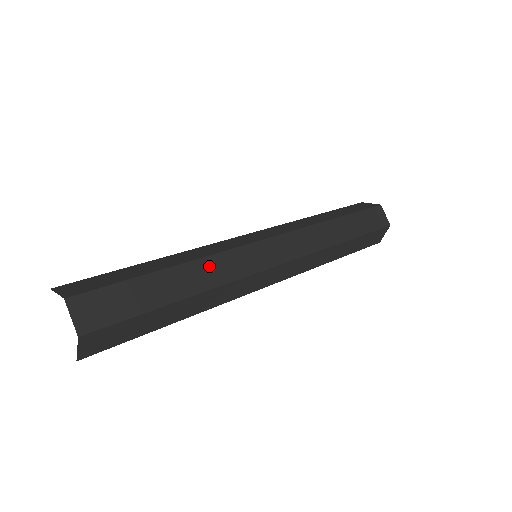
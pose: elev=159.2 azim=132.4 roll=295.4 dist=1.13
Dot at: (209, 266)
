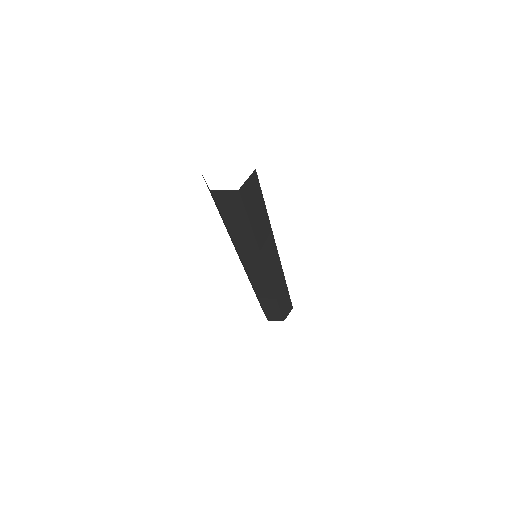
Dot at: occluded
